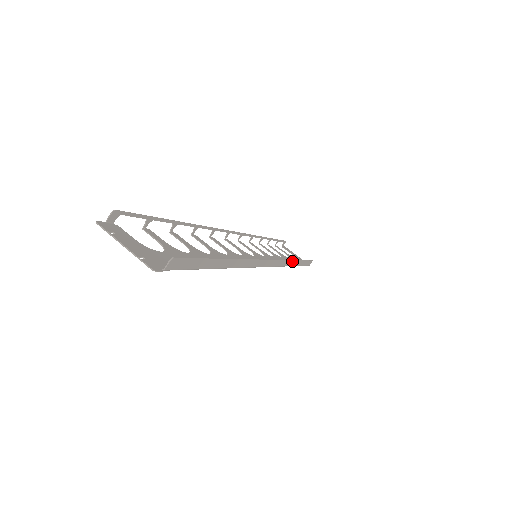
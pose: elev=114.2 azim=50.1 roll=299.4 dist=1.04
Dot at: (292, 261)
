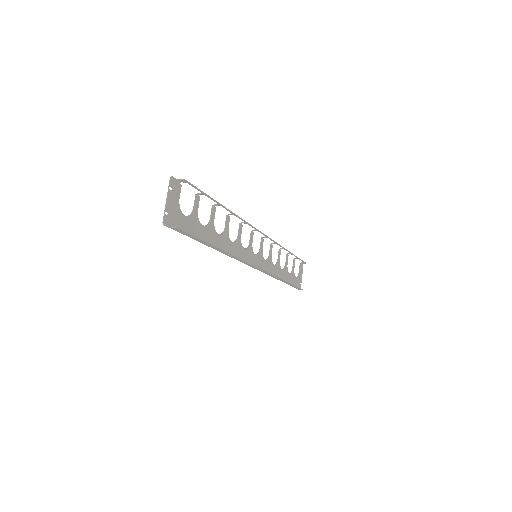
Dot at: (280, 278)
